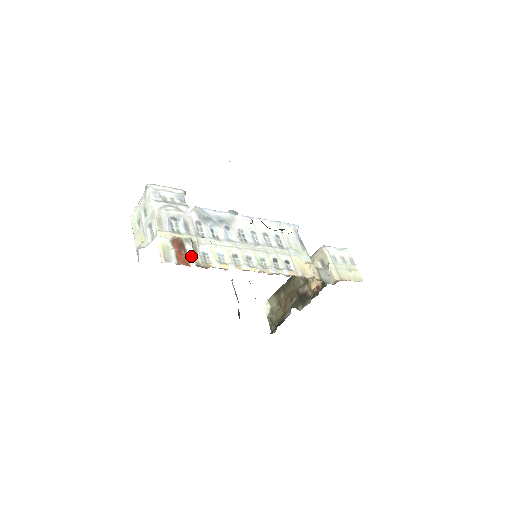
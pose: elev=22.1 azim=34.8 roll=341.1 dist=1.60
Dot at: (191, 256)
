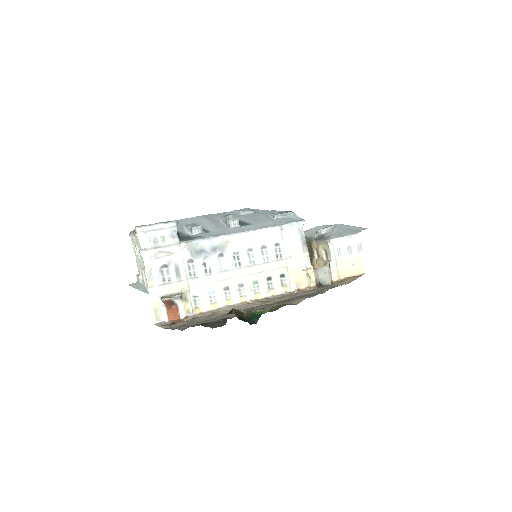
Dot at: (181, 307)
